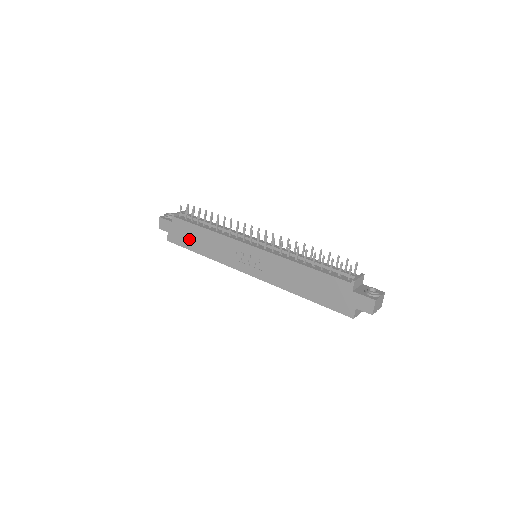
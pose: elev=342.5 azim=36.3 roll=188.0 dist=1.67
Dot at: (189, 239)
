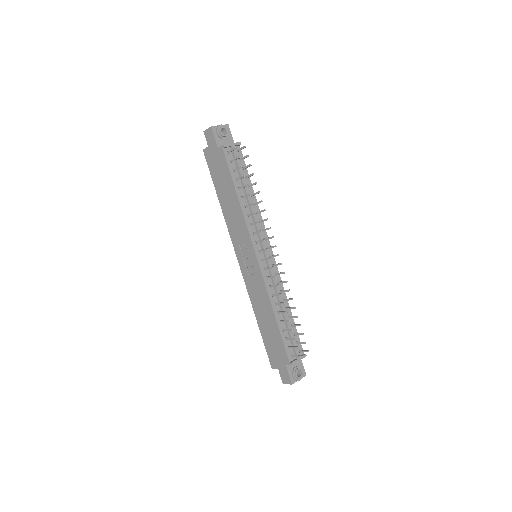
Dot at: (220, 179)
